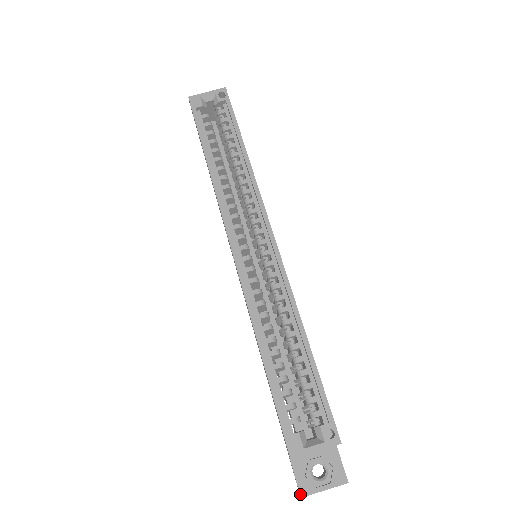
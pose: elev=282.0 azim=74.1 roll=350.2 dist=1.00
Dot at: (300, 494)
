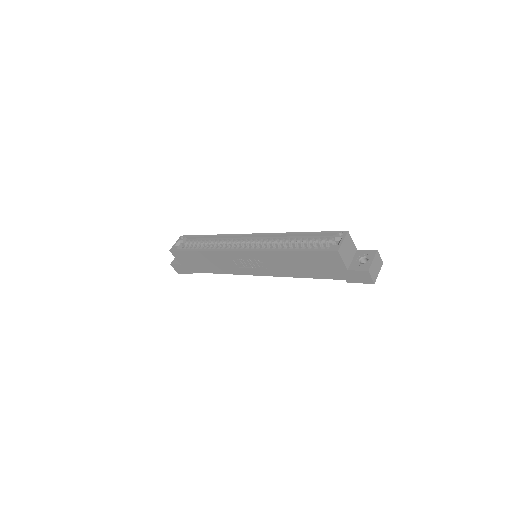
Dot at: (366, 271)
